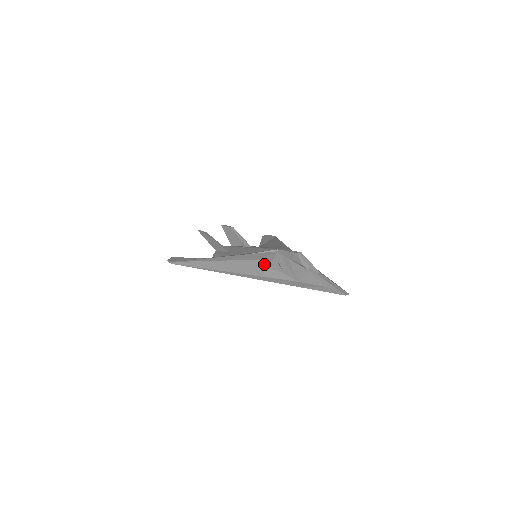
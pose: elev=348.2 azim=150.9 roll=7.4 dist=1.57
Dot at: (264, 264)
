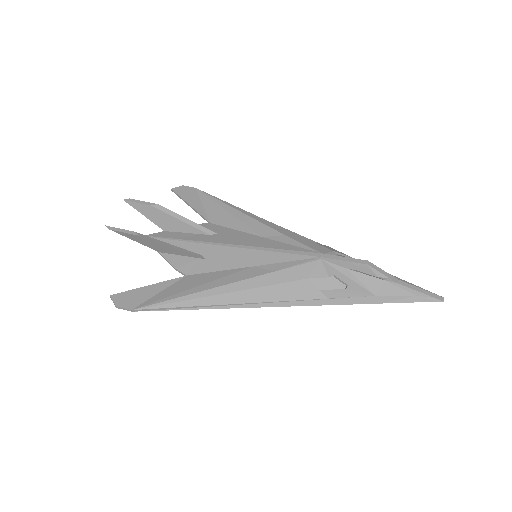
Dot at: (319, 284)
